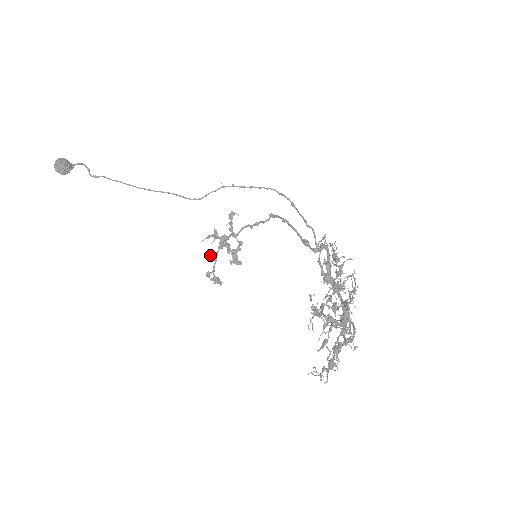
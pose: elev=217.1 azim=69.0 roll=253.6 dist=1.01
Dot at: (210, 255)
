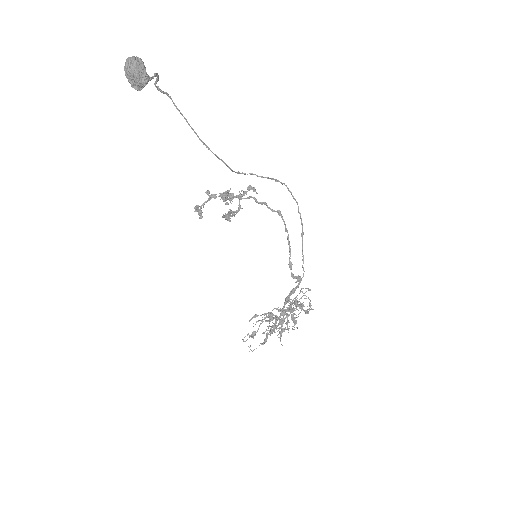
Dot at: (209, 195)
